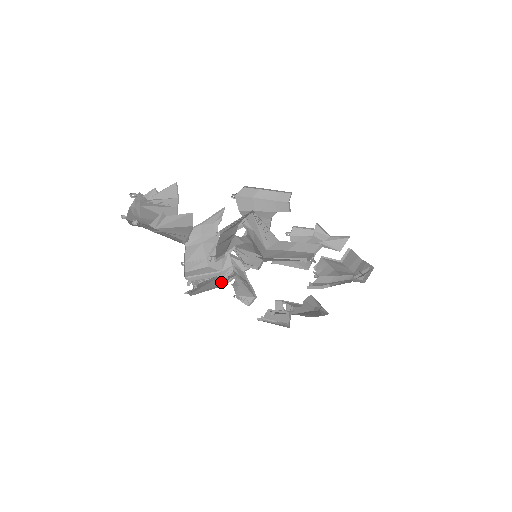
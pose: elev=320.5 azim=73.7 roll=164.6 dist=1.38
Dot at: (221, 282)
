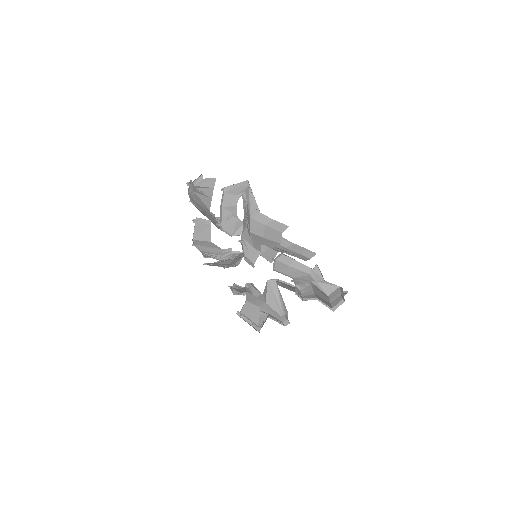
Dot at: (220, 254)
